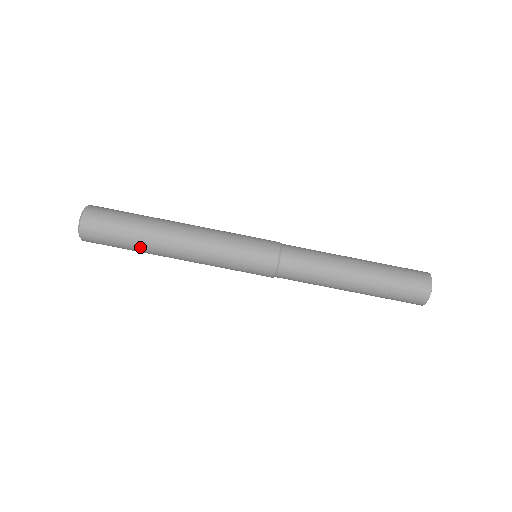
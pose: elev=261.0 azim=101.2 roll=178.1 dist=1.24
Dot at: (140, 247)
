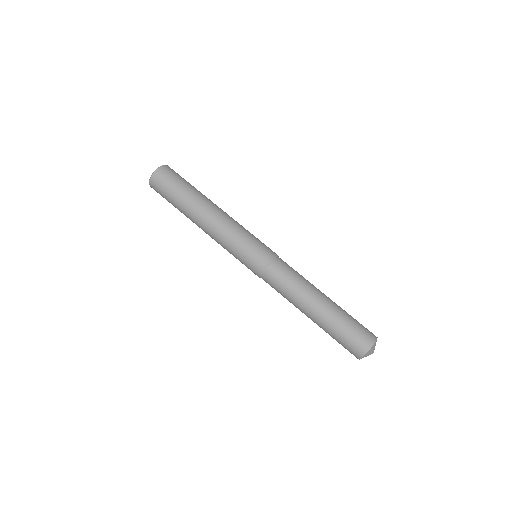
Dot at: (188, 198)
